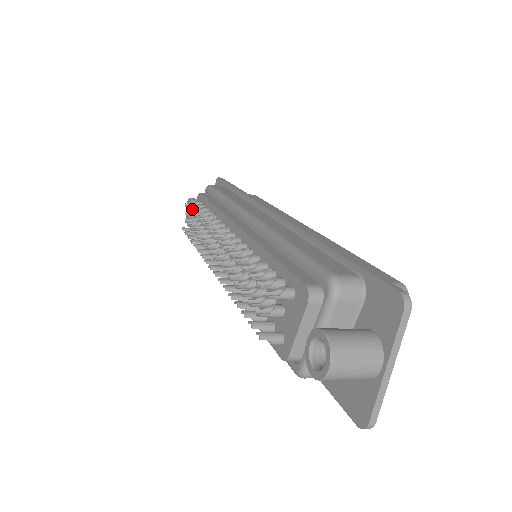
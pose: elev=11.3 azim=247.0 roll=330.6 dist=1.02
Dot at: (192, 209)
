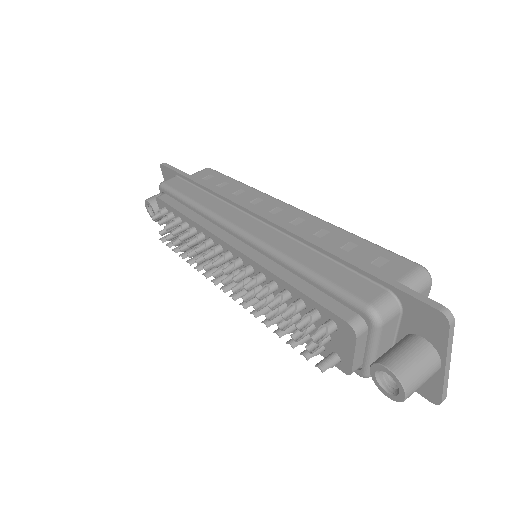
Dot at: (163, 223)
